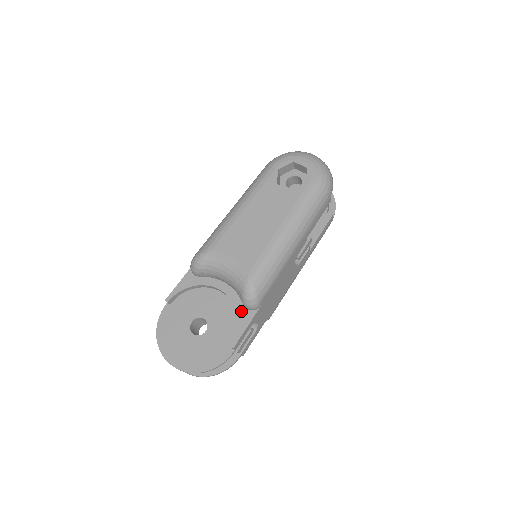
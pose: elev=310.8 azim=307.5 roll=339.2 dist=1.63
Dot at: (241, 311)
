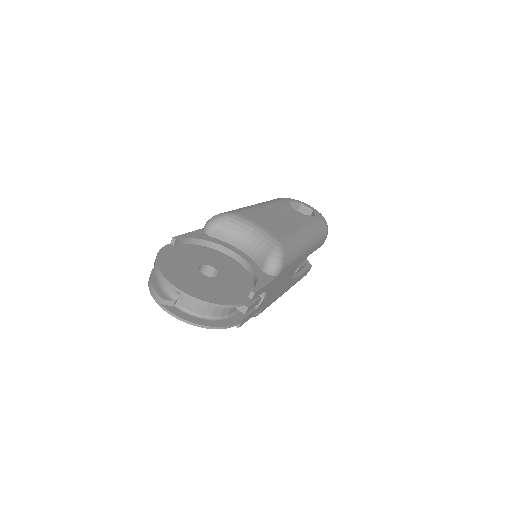
Dot at: (259, 272)
